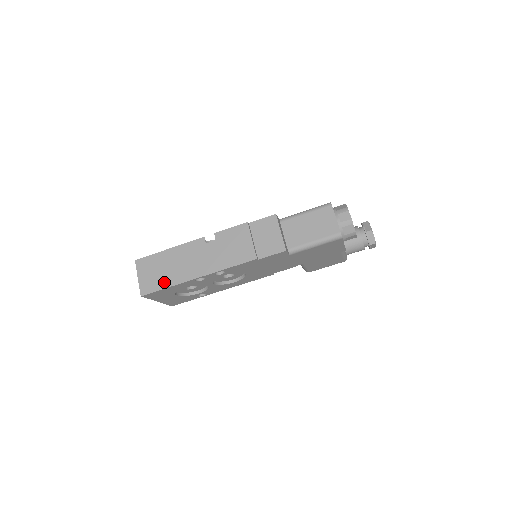
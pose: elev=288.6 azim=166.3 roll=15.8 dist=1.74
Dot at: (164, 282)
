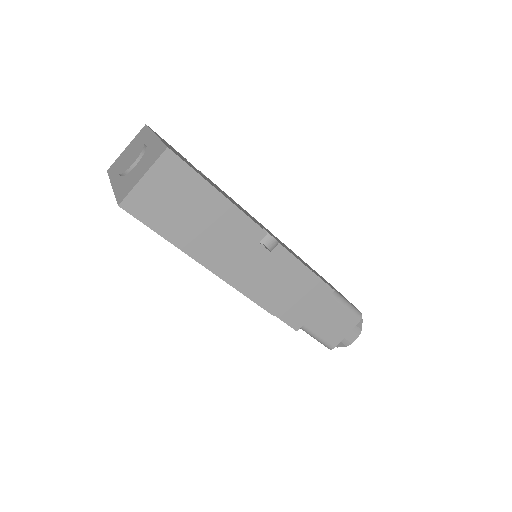
Dot at: (168, 226)
